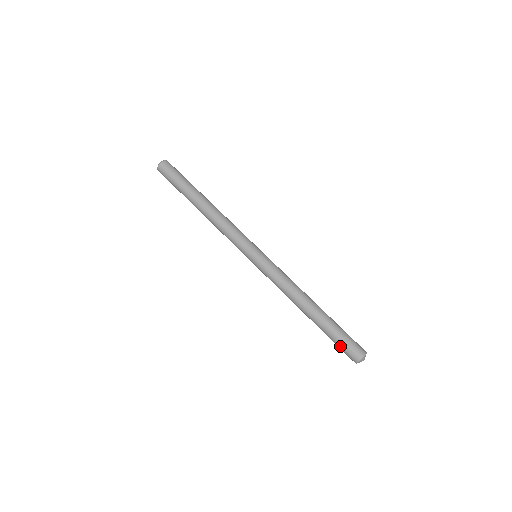
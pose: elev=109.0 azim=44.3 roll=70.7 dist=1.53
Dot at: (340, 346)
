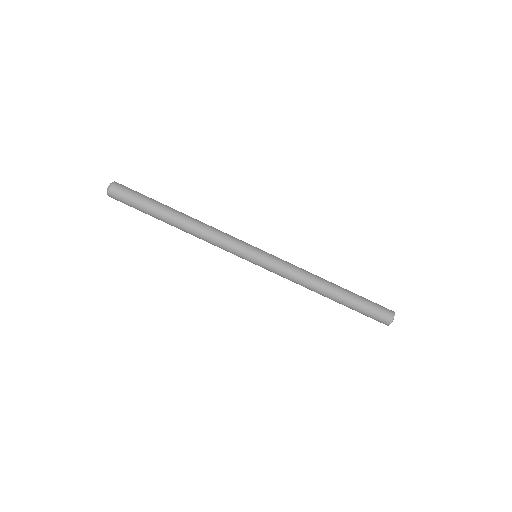
Dot at: occluded
